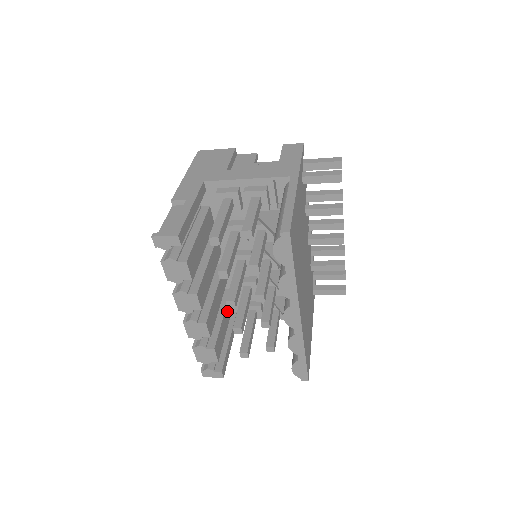
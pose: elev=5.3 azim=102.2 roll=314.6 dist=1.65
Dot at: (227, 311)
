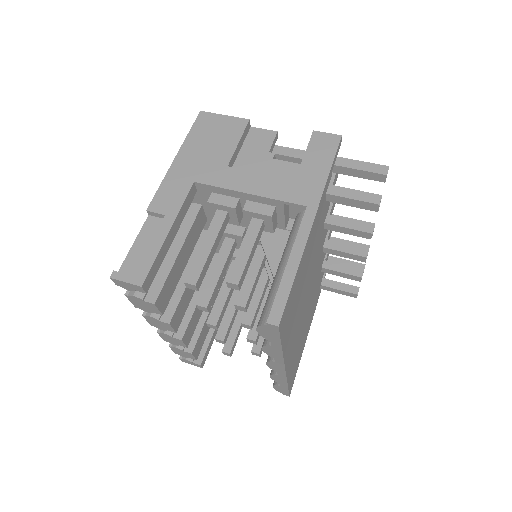
Dot at: occluded
